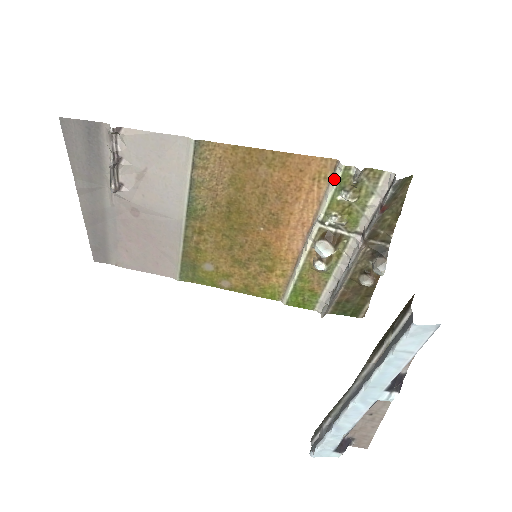
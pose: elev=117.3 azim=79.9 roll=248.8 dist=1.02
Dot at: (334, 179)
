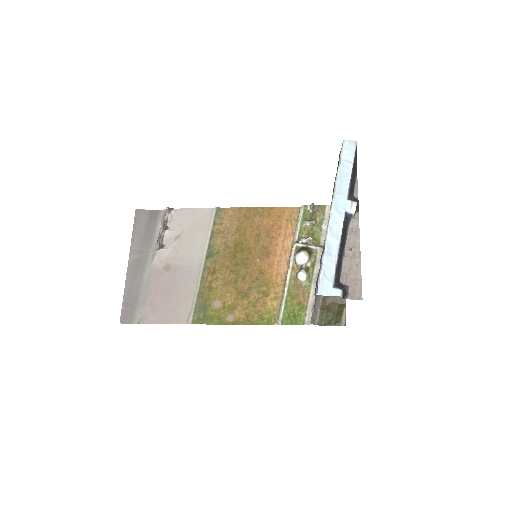
Dot at: (299, 215)
